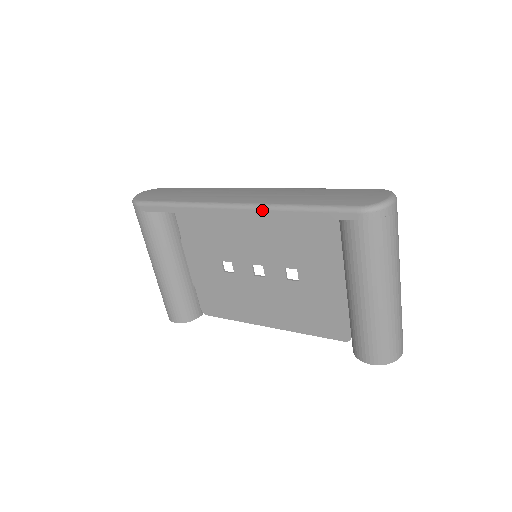
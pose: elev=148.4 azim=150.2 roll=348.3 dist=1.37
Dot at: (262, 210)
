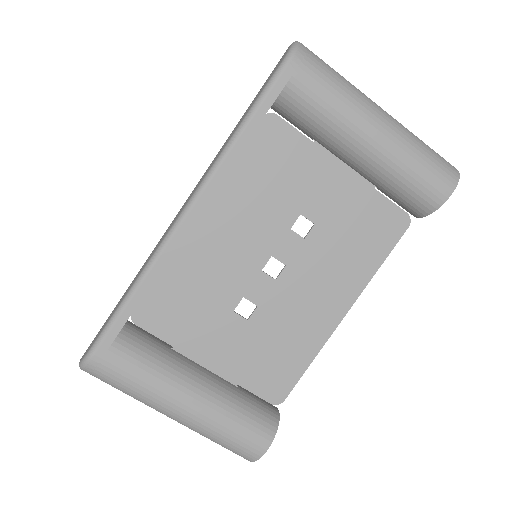
Dot at: (215, 174)
